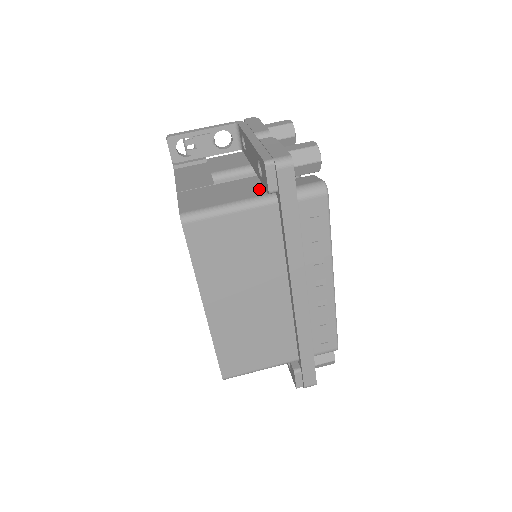
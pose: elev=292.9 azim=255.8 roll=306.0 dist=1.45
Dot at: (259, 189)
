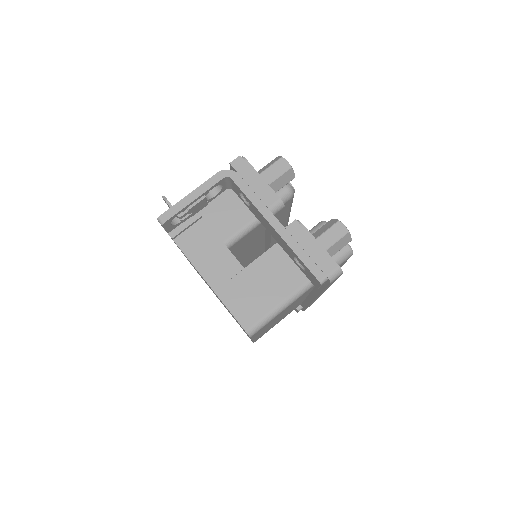
Dot at: (296, 271)
